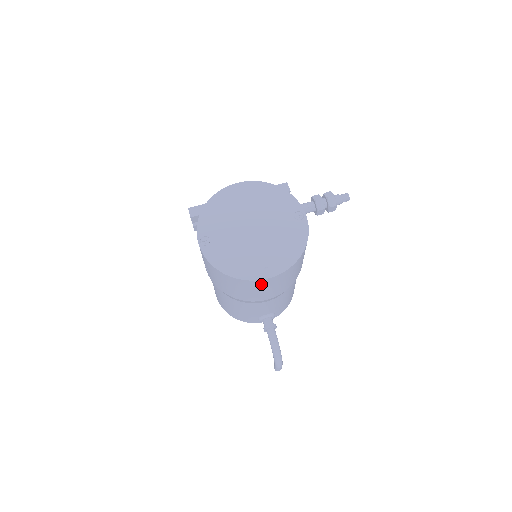
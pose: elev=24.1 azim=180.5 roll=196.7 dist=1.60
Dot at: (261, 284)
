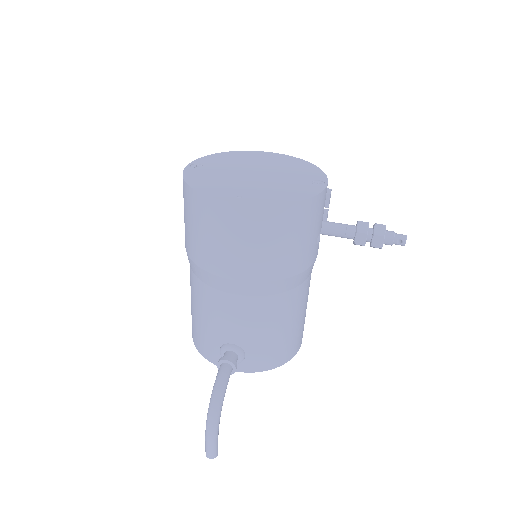
Dot at: (224, 217)
